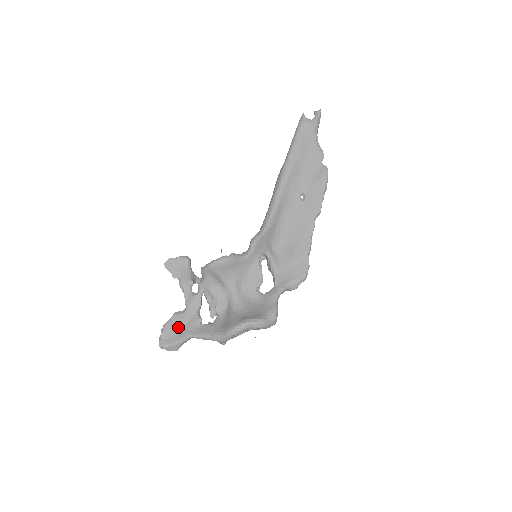
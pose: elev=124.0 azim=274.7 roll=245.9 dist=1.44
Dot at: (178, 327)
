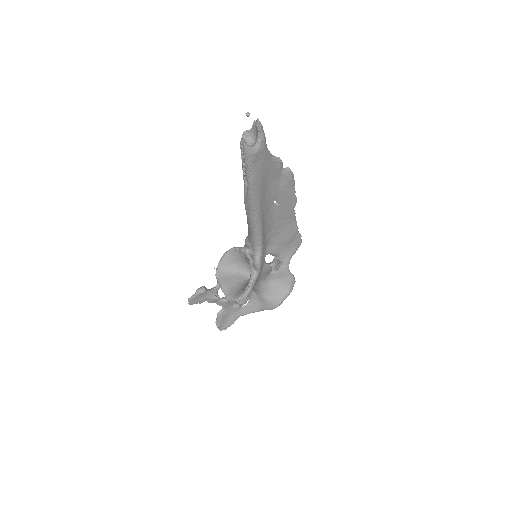
Dot at: (226, 318)
